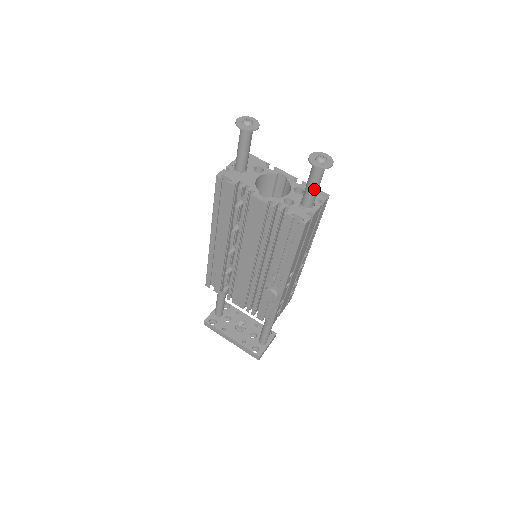
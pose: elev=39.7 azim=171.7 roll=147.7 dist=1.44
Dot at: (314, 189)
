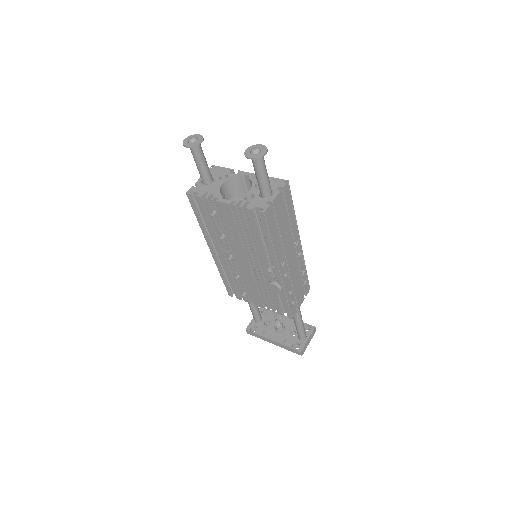
Dot at: (262, 179)
